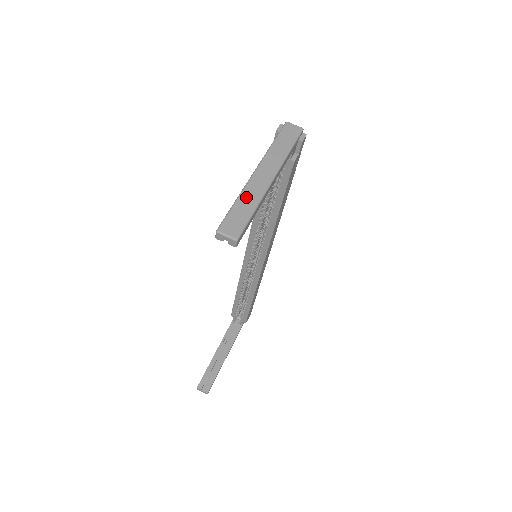
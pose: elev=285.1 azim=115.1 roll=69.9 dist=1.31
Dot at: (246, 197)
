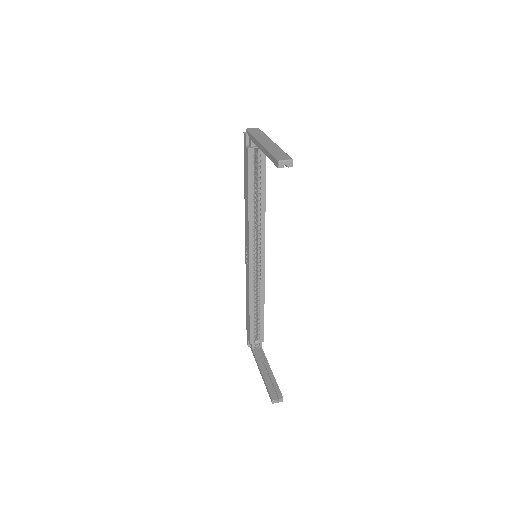
Dot at: (273, 149)
